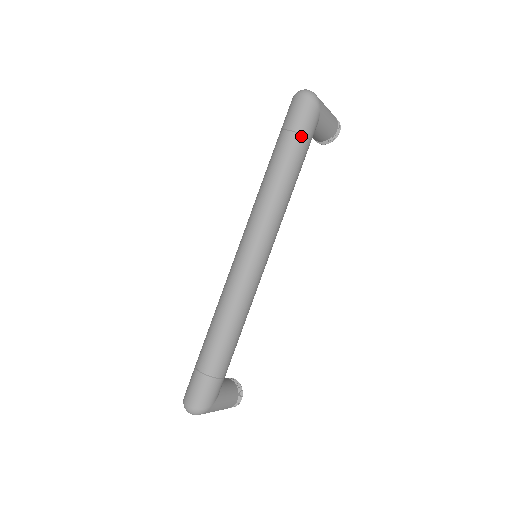
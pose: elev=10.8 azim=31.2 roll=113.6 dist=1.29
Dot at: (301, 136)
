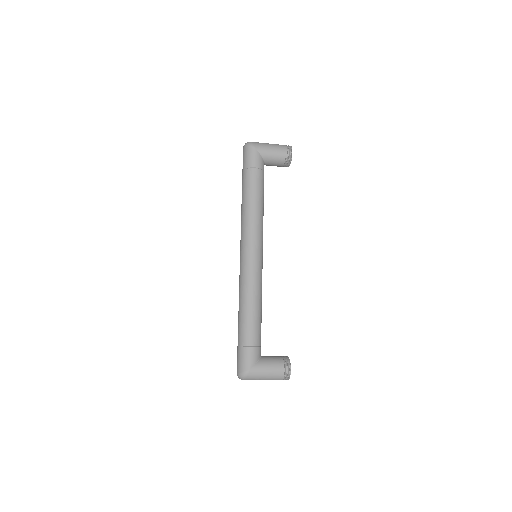
Dot at: (248, 169)
